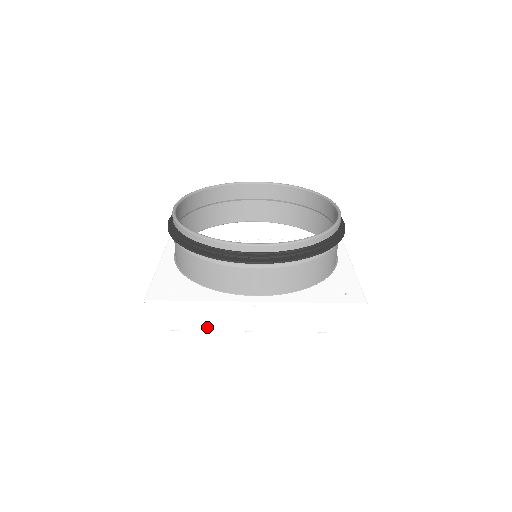
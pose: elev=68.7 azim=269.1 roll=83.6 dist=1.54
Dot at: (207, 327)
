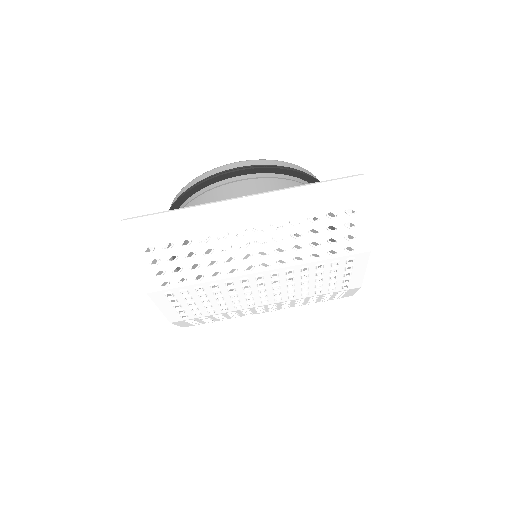
Dot at: (194, 224)
